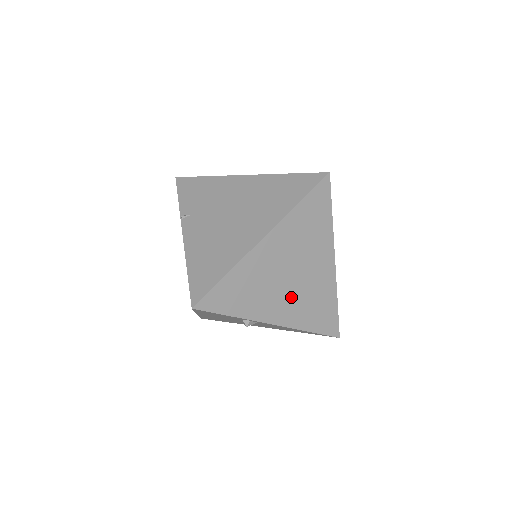
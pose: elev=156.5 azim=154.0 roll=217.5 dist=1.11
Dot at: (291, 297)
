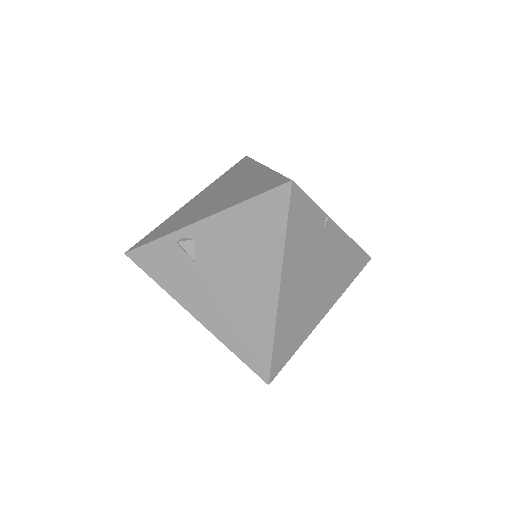
Dot at: (218, 202)
